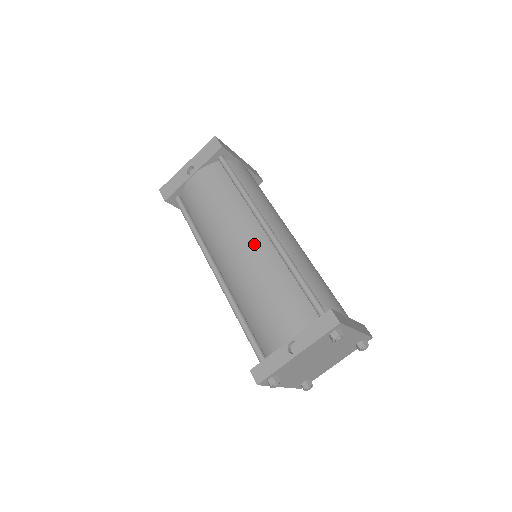
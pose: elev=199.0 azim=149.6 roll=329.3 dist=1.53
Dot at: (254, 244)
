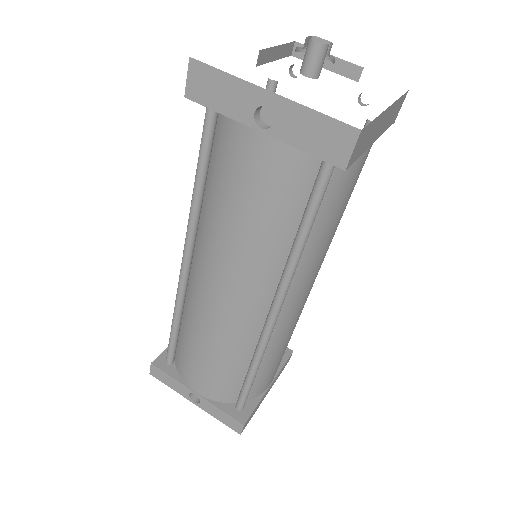
Dot at: (242, 316)
